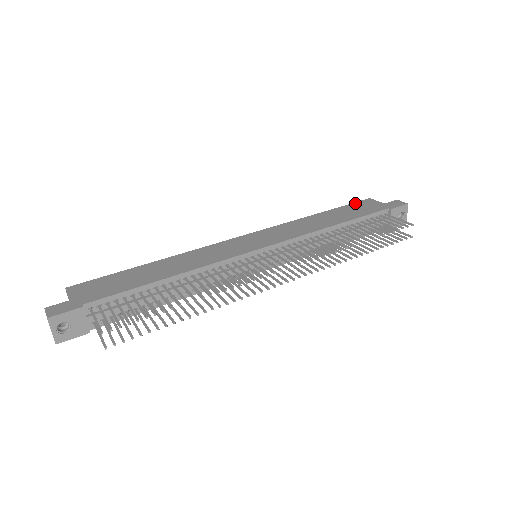
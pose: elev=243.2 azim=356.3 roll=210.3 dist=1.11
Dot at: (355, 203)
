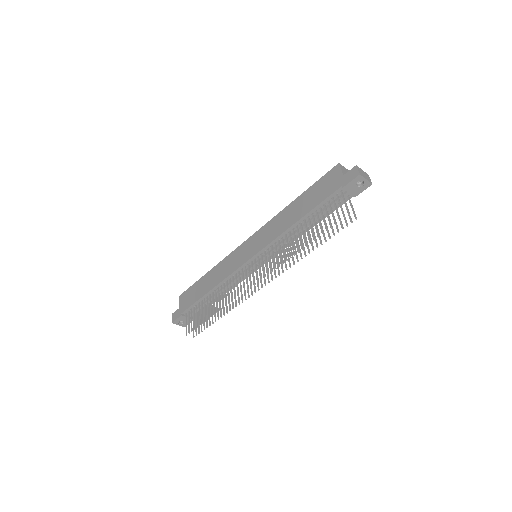
Dot at: (324, 176)
